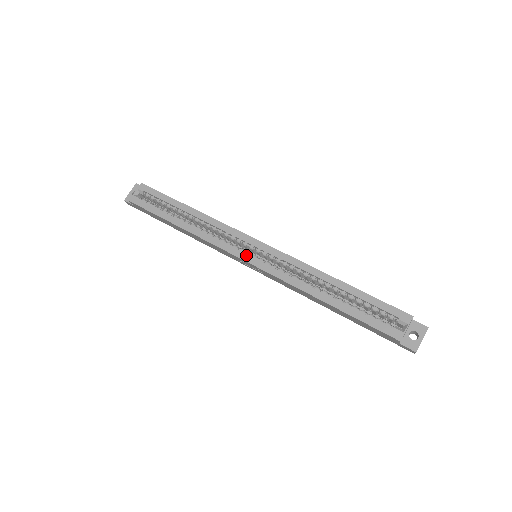
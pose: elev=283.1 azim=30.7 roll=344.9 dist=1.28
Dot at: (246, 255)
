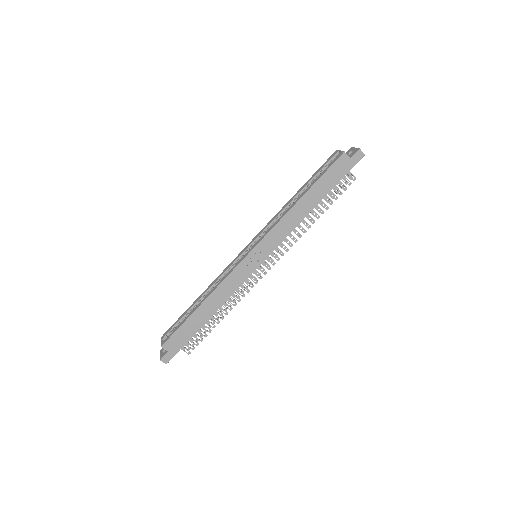
Dot at: (247, 253)
